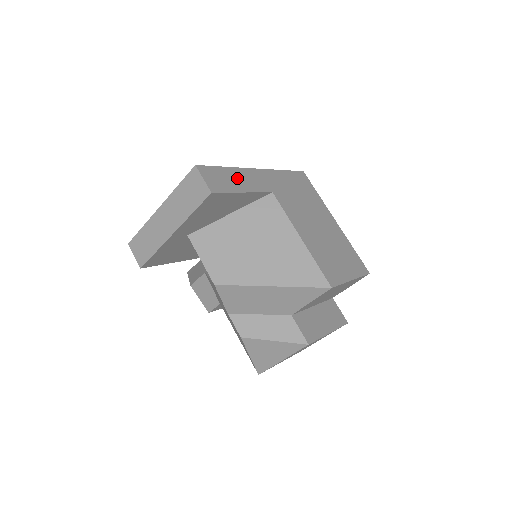
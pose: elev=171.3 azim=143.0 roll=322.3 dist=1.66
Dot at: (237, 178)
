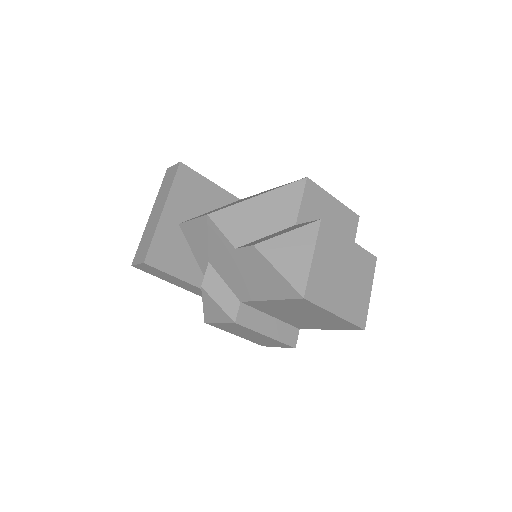
Dot at: occluded
